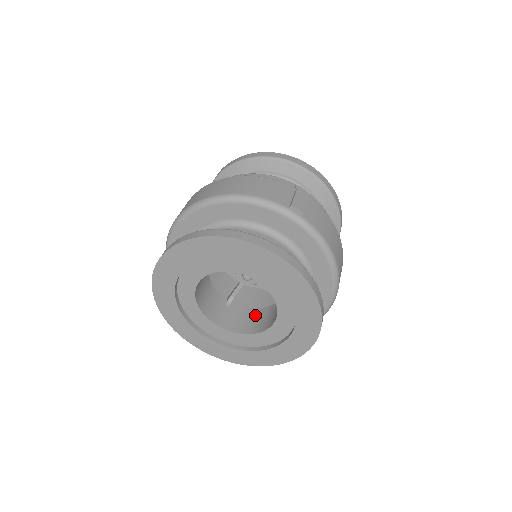
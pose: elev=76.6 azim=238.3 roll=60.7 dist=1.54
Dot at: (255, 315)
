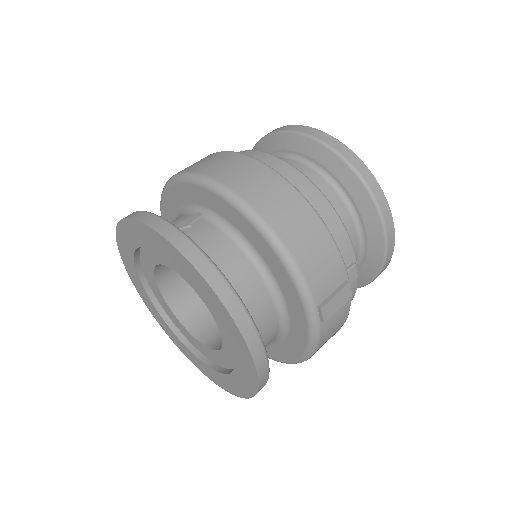
Dot at: (203, 303)
